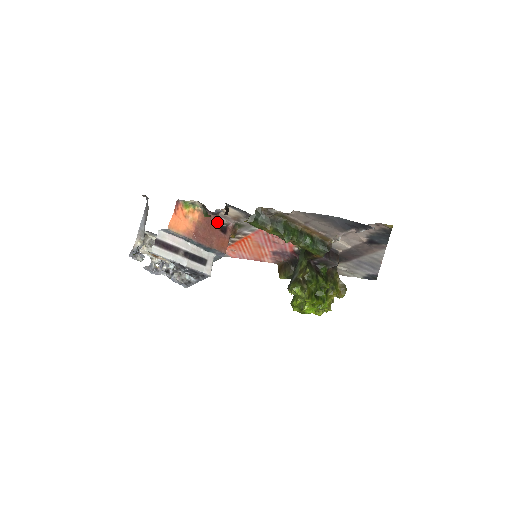
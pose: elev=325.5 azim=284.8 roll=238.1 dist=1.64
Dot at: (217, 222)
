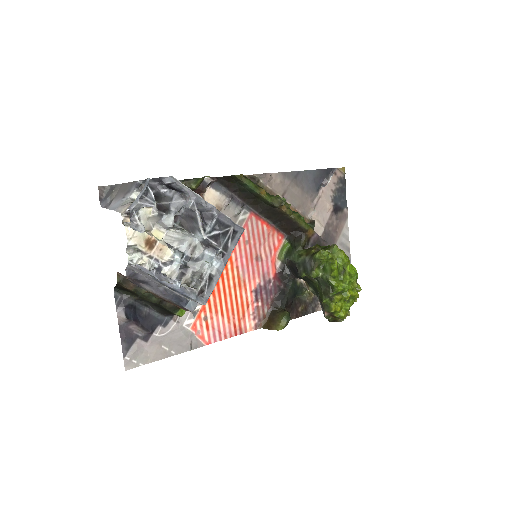
Dot at: occluded
